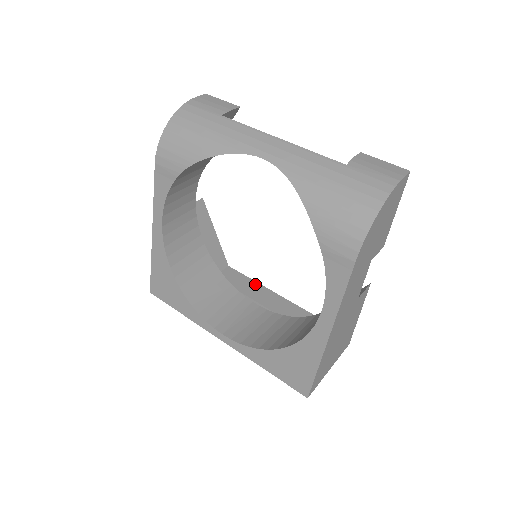
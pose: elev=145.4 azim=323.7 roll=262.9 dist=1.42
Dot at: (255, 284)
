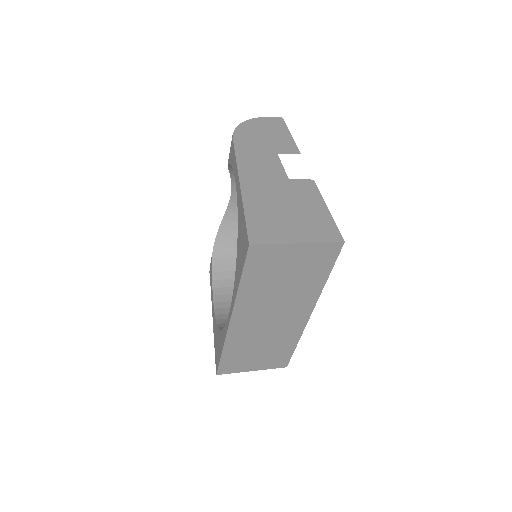
Dot at: occluded
